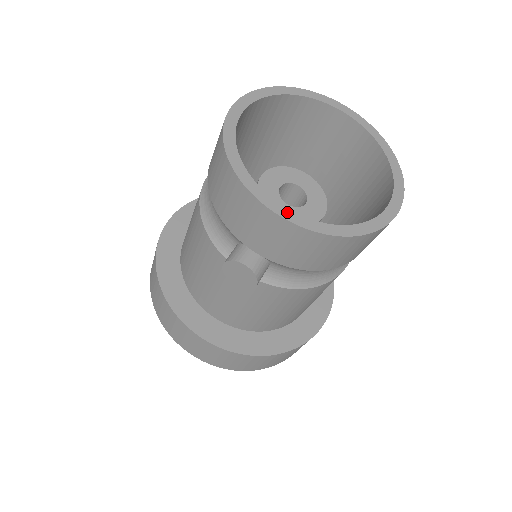
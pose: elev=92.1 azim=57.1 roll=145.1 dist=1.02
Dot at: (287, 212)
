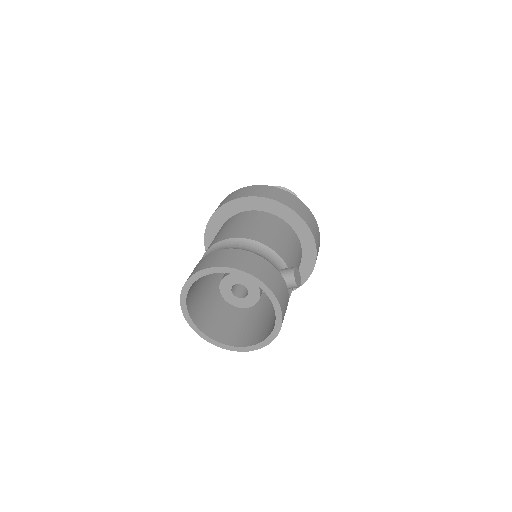
Dot at: (190, 320)
